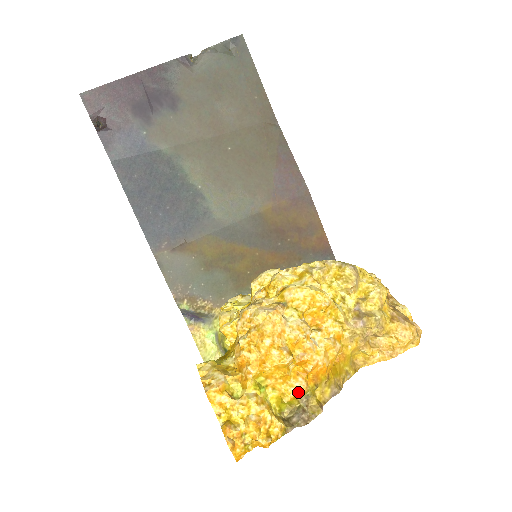
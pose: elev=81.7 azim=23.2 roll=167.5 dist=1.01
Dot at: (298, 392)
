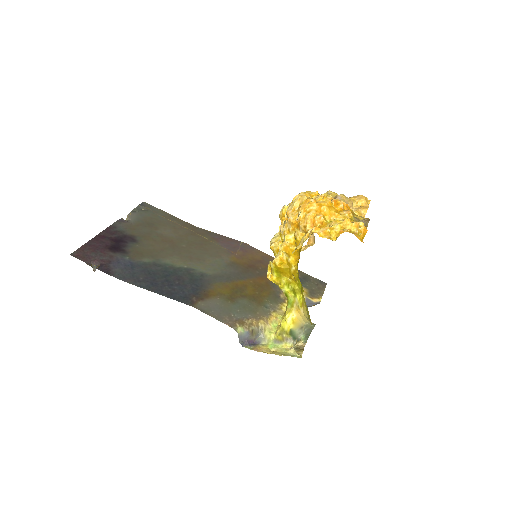
Dot at: (349, 216)
